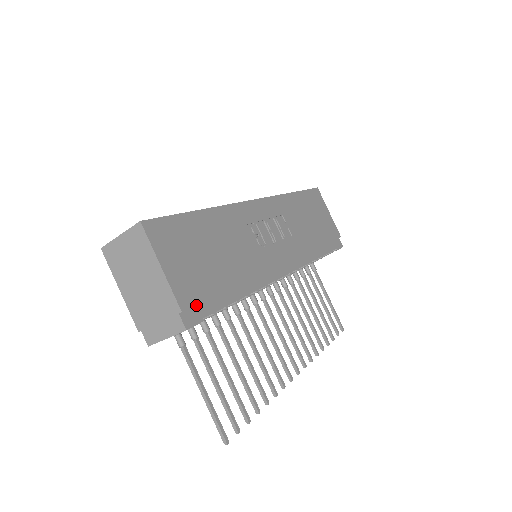
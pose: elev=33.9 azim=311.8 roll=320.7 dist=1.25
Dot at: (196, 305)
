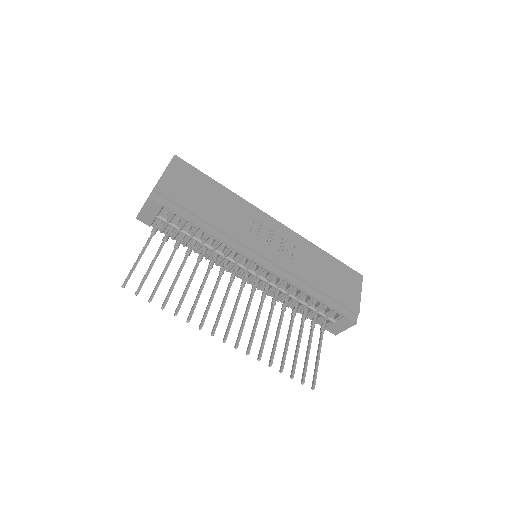
Dot at: (167, 199)
